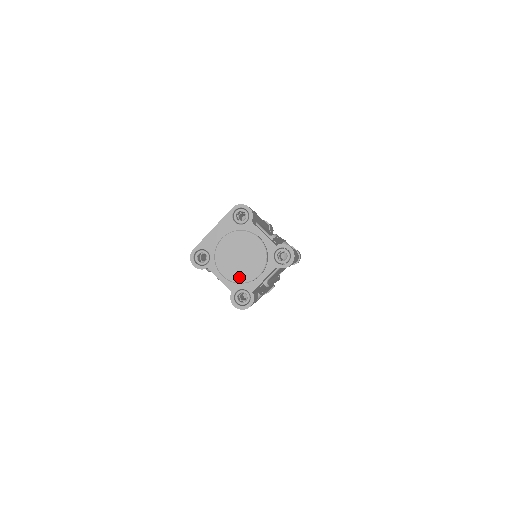
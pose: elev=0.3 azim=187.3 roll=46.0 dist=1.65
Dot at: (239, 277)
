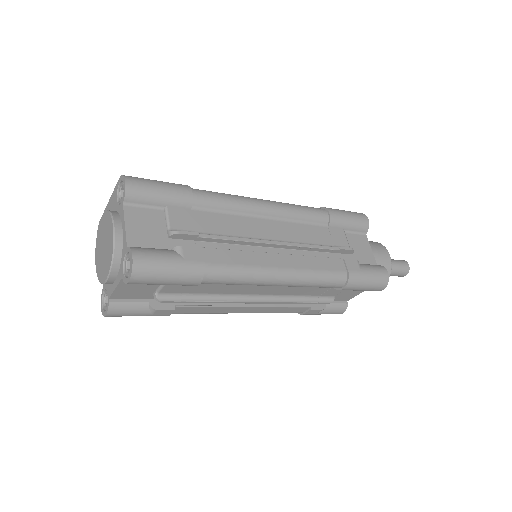
Dot at: (99, 273)
